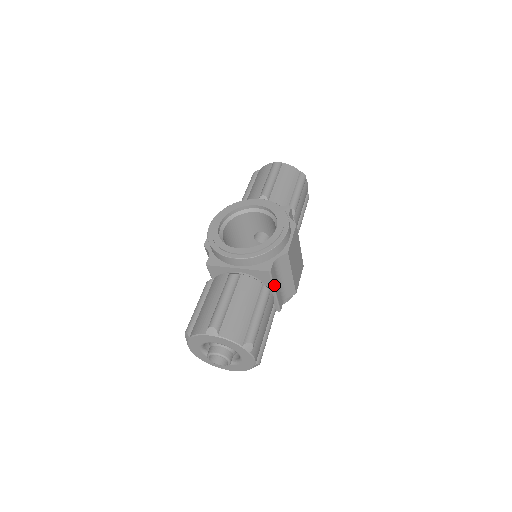
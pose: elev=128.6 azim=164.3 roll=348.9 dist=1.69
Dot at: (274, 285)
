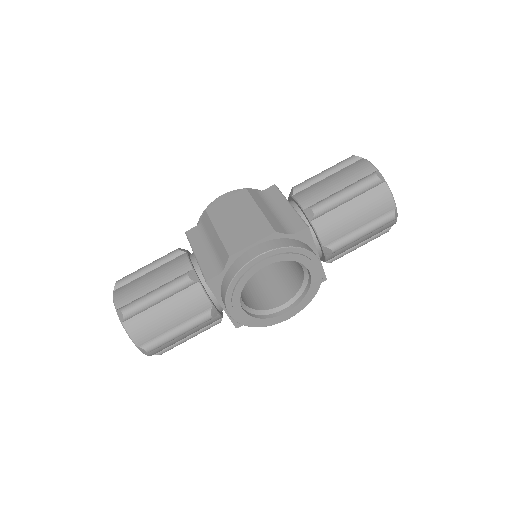
Dot at: occluded
